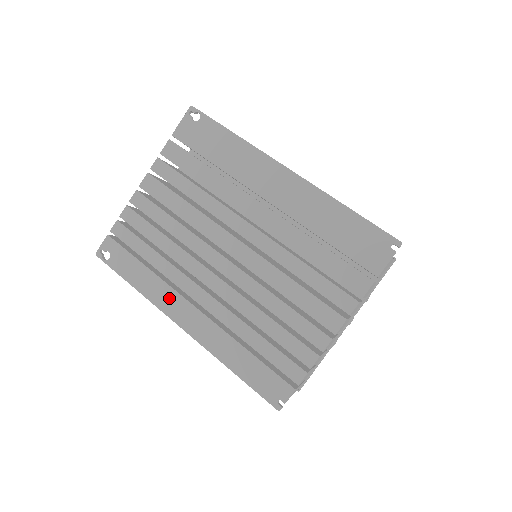
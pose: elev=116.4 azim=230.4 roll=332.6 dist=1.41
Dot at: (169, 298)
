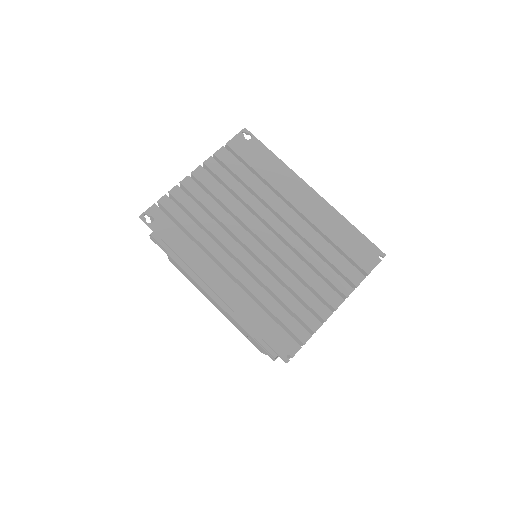
Dot at: (204, 264)
